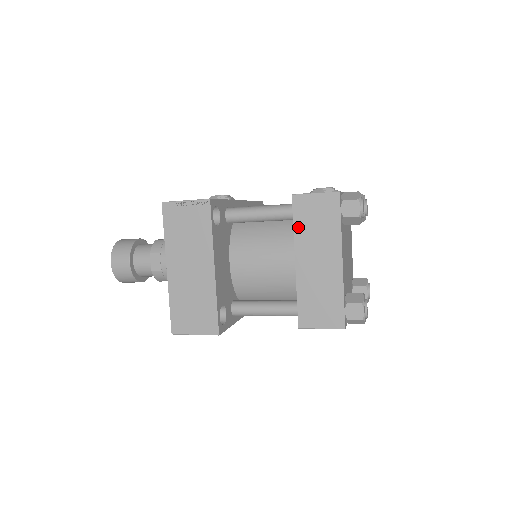
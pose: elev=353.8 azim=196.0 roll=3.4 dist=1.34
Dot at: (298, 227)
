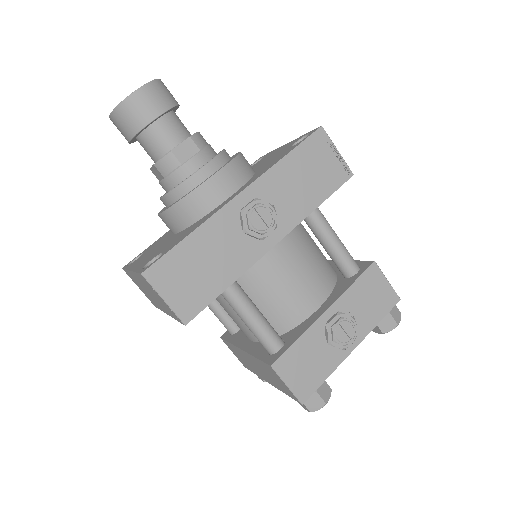
Dot at: (258, 361)
